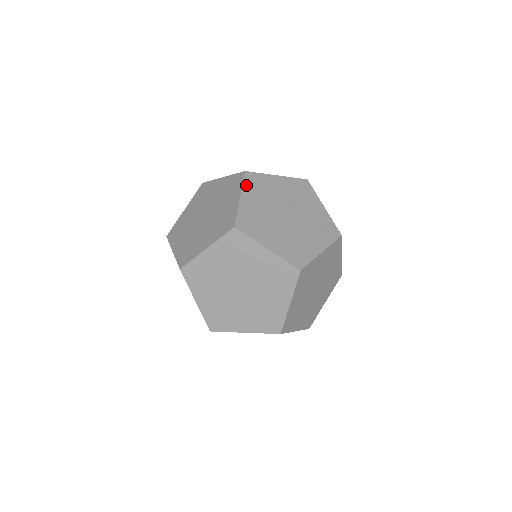
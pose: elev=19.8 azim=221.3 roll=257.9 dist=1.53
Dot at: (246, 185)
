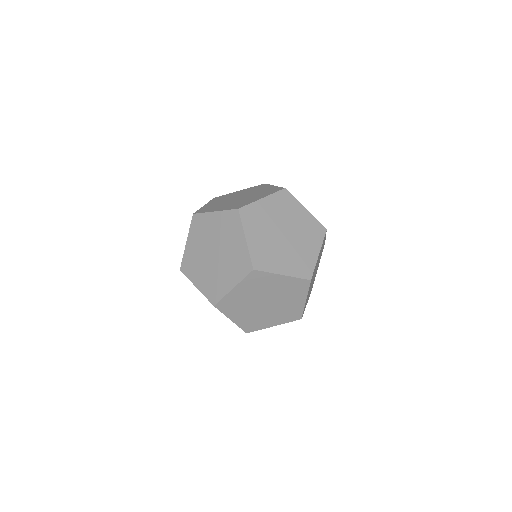
Dot at: occluded
